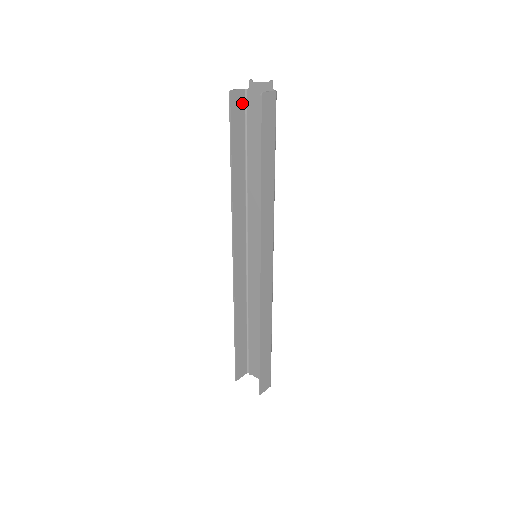
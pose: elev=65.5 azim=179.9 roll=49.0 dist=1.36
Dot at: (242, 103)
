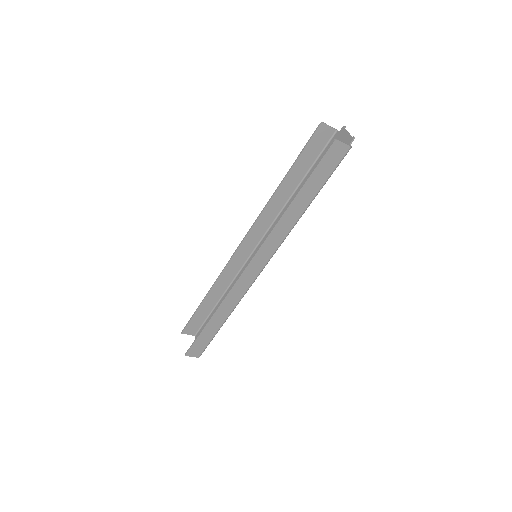
Dot at: (327, 138)
